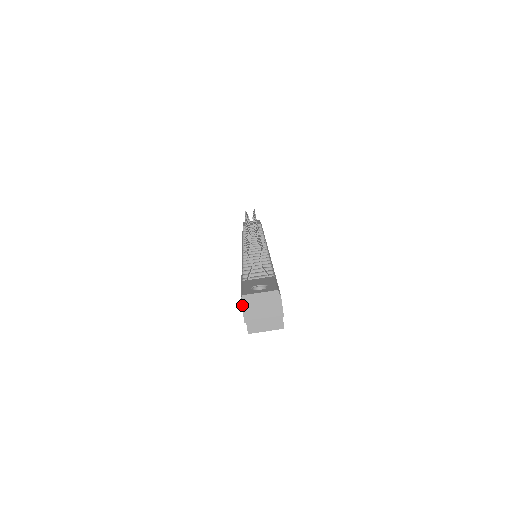
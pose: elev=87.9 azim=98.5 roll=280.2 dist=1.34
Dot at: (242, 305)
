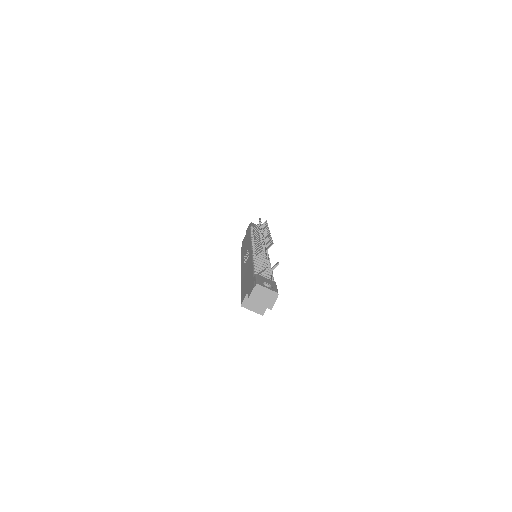
Dot at: (253, 289)
